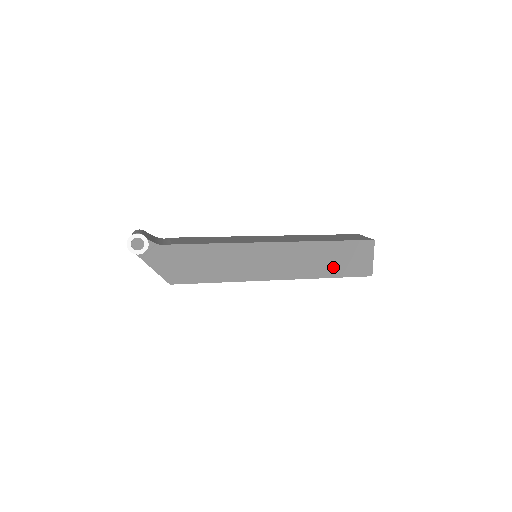
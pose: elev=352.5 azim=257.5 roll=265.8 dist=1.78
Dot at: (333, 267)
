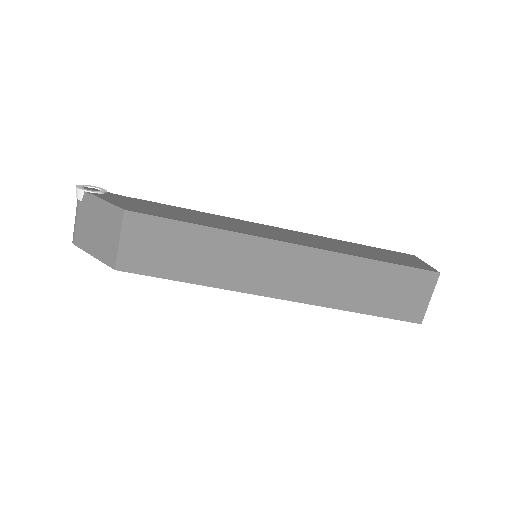
Dot at: (373, 256)
